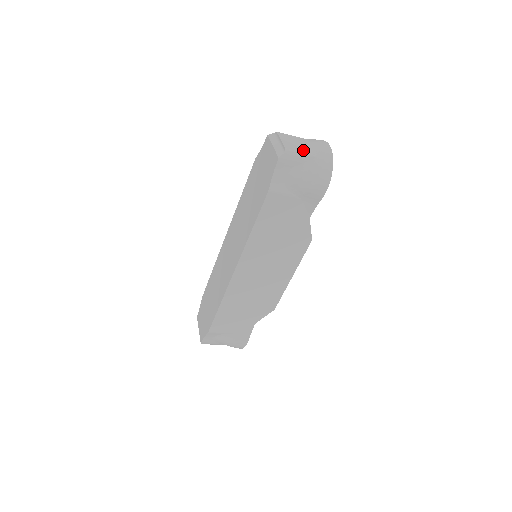
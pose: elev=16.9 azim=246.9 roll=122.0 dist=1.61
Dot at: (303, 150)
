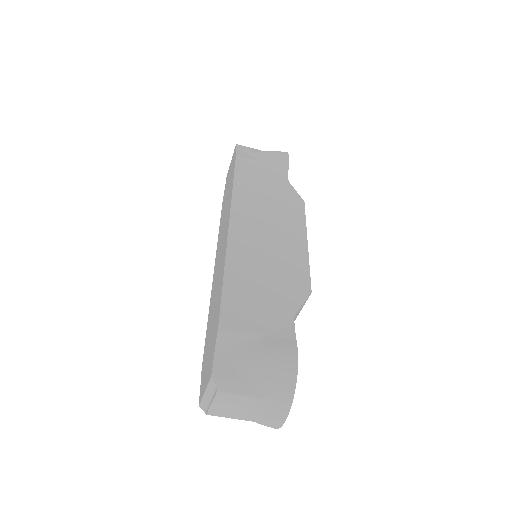
Dot at: occluded
